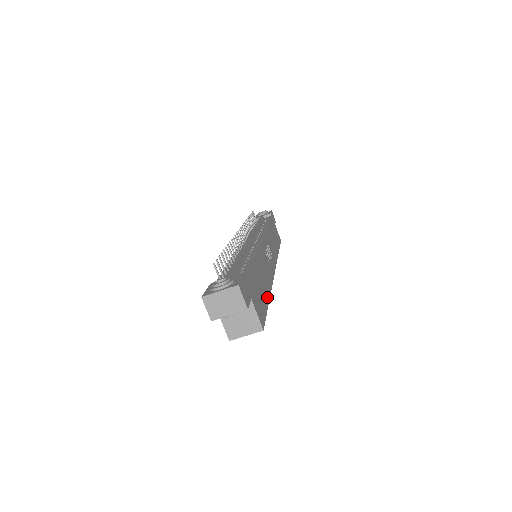
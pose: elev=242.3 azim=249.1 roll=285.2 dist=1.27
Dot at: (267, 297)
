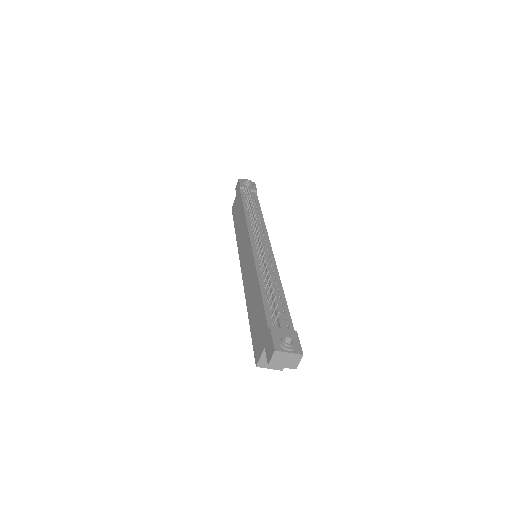
Dot at: occluded
